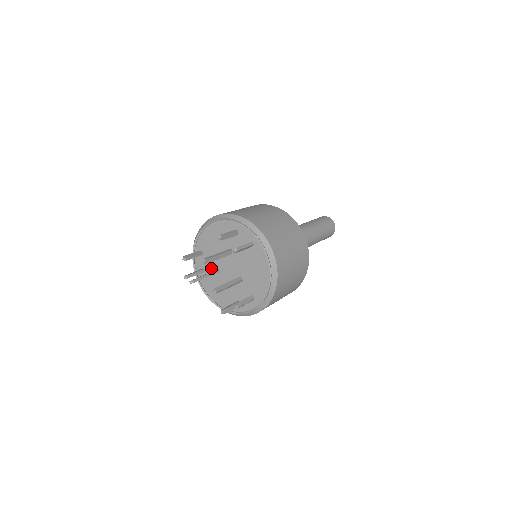
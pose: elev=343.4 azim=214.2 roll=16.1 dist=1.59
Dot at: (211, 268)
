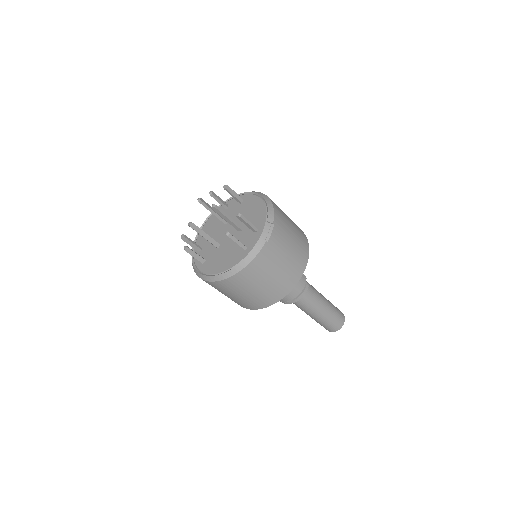
Dot at: (211, 251)
